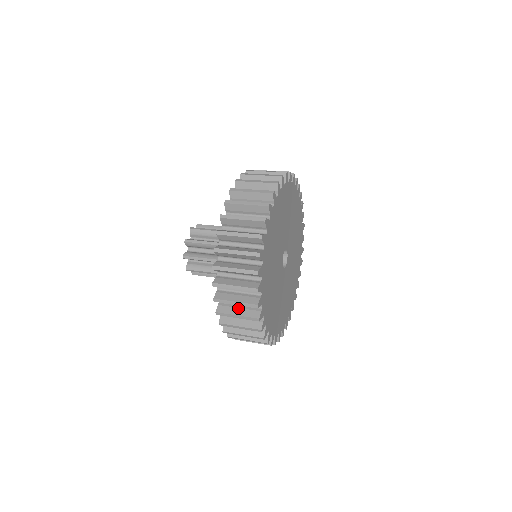
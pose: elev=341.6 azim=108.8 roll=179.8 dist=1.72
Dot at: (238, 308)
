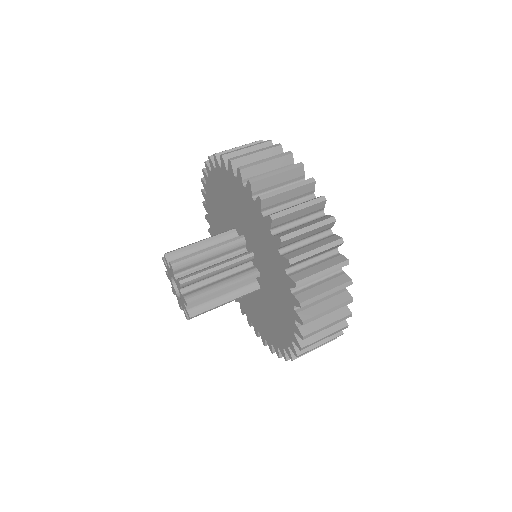
Dot at: occluded
